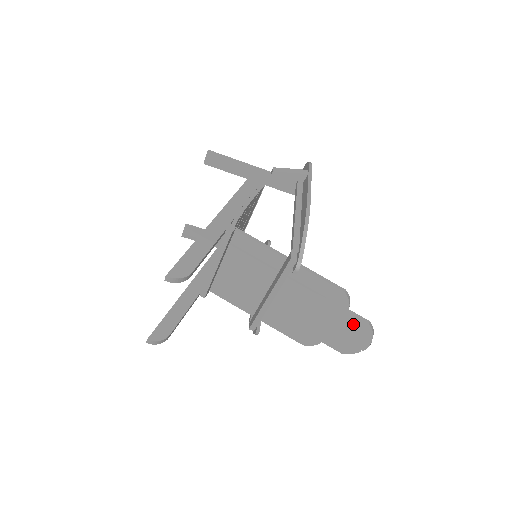
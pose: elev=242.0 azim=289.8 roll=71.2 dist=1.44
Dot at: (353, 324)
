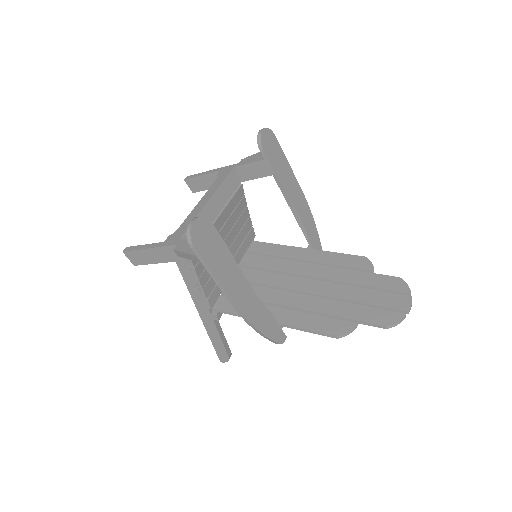
Dot at: (376, 317)
